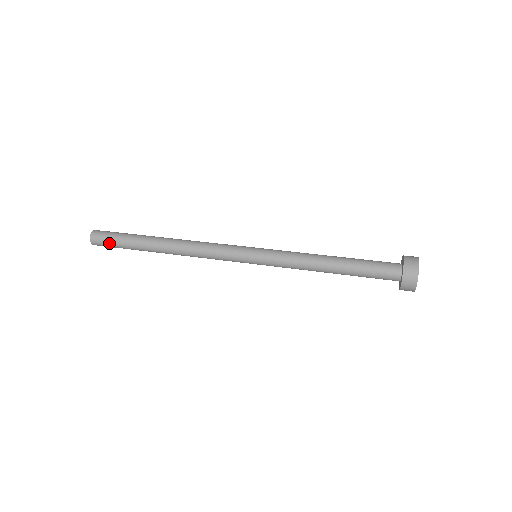
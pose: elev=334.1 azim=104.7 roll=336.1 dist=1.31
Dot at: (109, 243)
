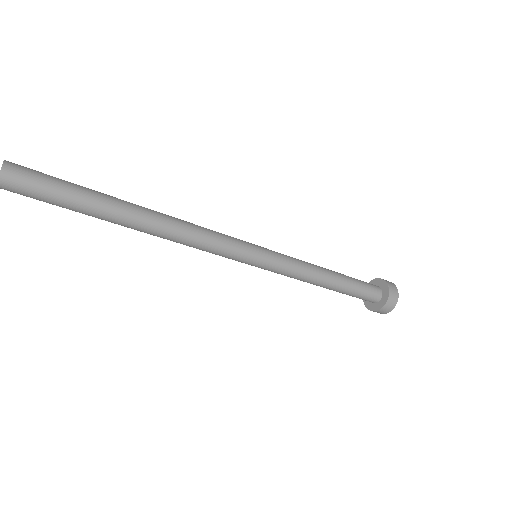
Dot at: (41, 190)
